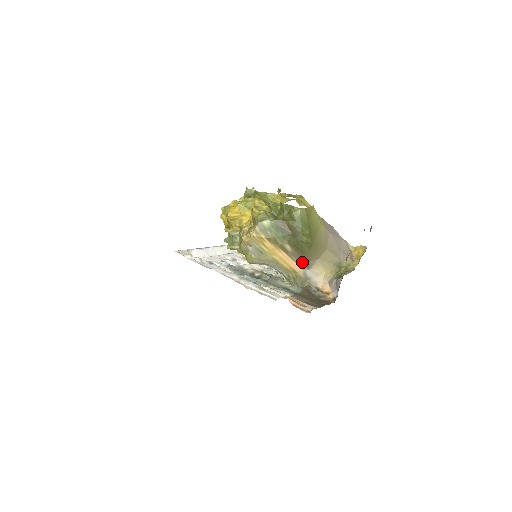
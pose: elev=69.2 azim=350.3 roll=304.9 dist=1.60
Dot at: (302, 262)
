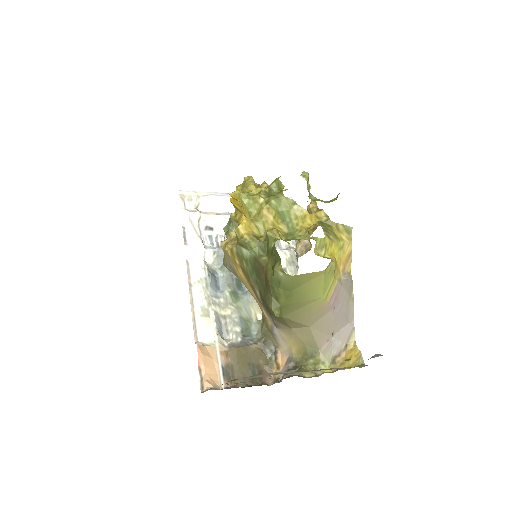
Dot at: (271, 317)
